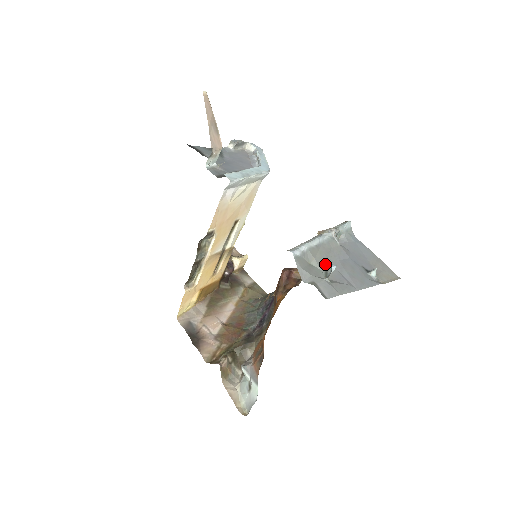
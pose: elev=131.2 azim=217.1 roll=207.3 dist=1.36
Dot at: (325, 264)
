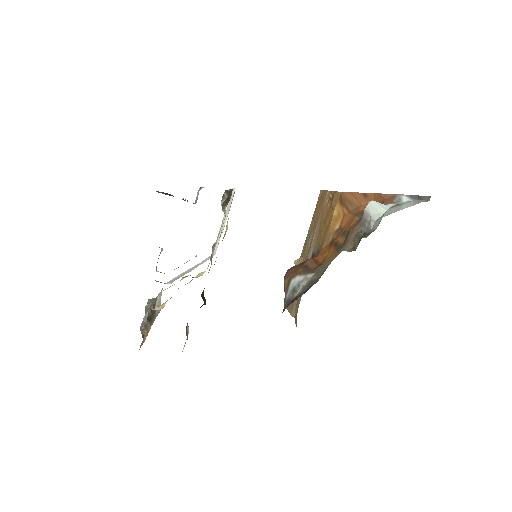
Dot at: occluded
